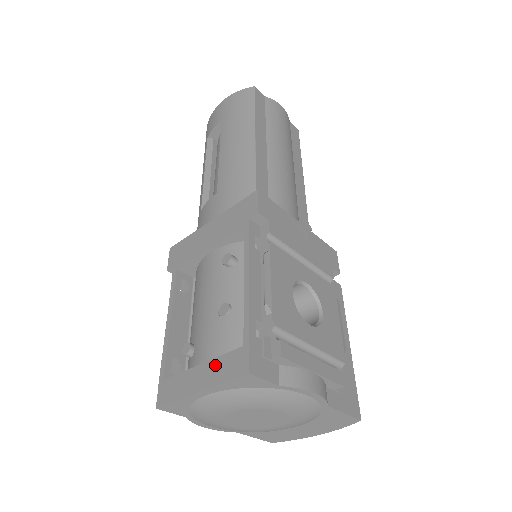
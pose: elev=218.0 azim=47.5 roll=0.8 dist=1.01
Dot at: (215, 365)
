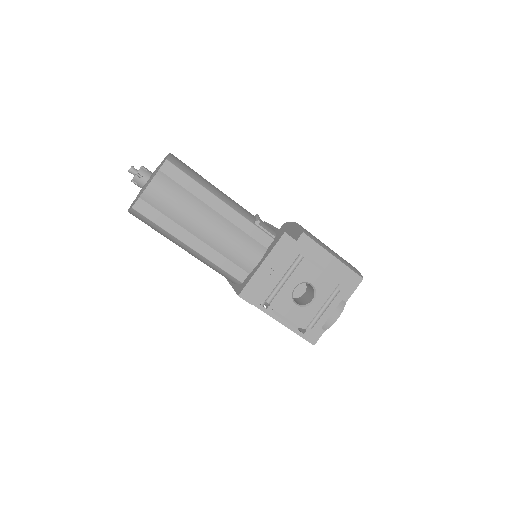
Dot at: occluded
